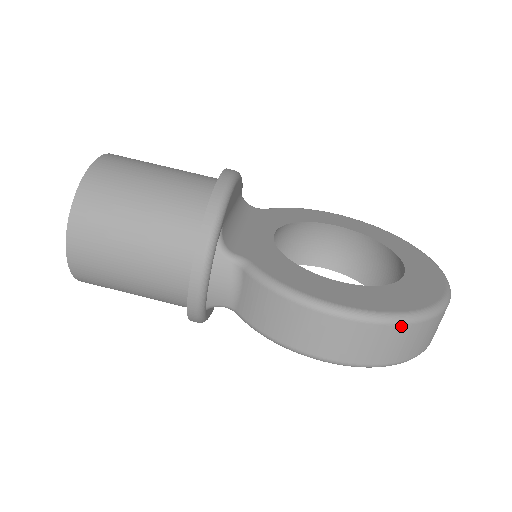
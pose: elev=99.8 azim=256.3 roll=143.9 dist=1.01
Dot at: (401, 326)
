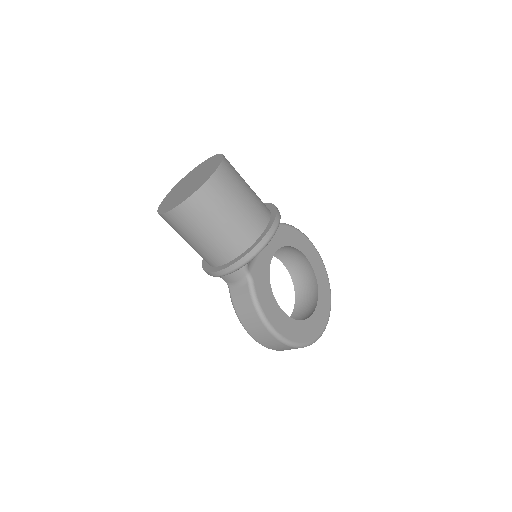
Dot at: (292, 347)
